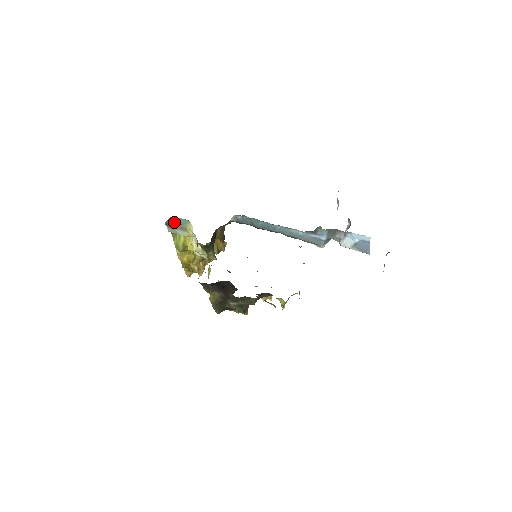
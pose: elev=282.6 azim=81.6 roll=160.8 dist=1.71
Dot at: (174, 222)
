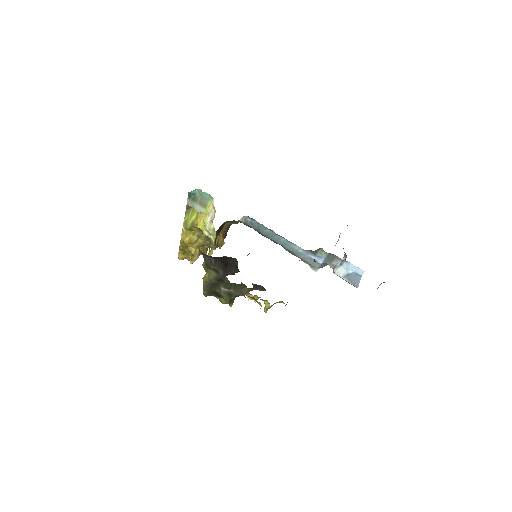
Dot at: (197, 195)
